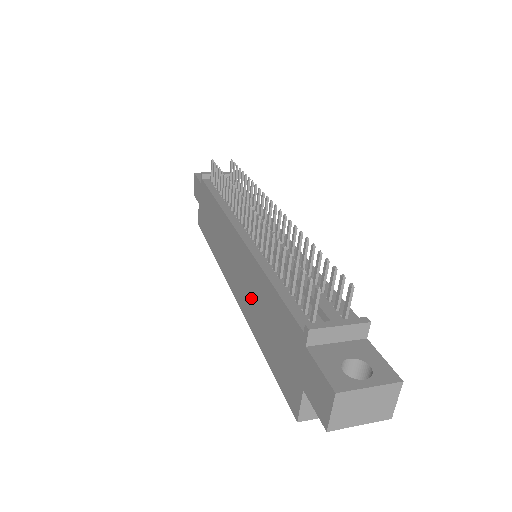
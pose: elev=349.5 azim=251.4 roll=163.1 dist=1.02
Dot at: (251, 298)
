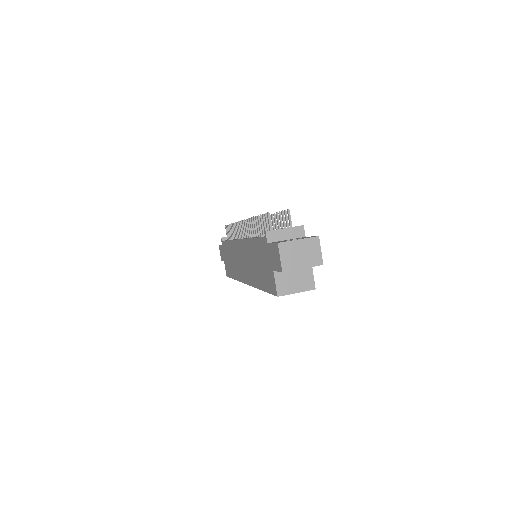
Dot at: (251, 267)
